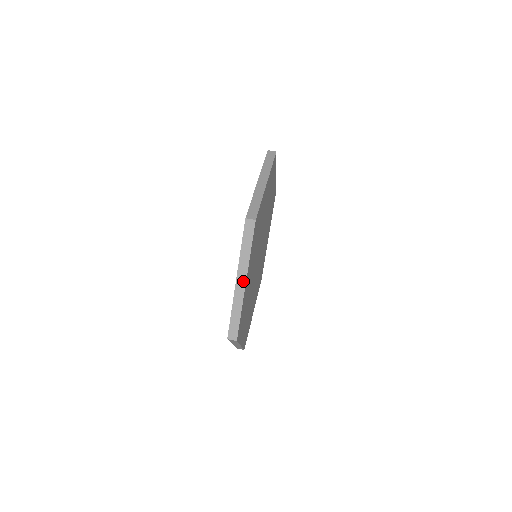
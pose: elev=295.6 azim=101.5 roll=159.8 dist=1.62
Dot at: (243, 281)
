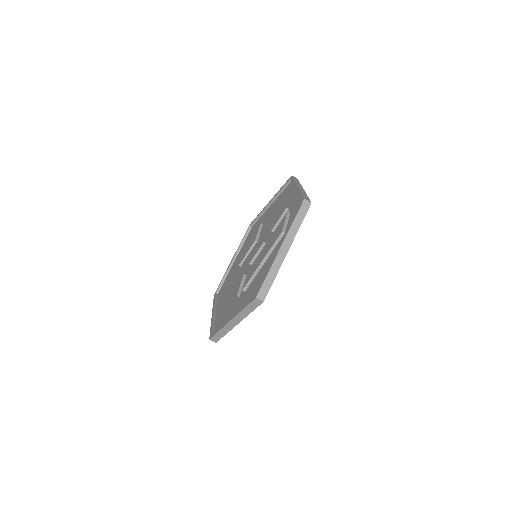
Dot at: occluded
